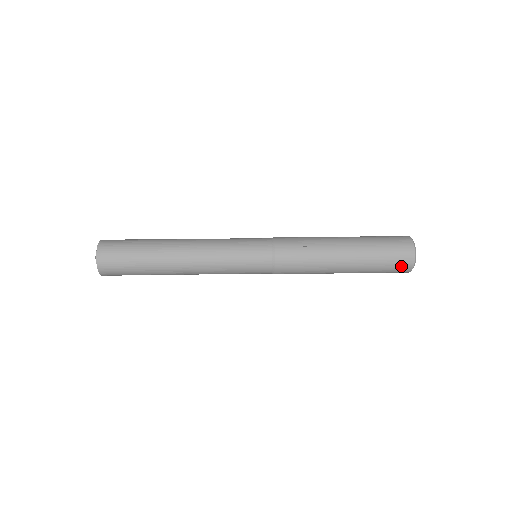
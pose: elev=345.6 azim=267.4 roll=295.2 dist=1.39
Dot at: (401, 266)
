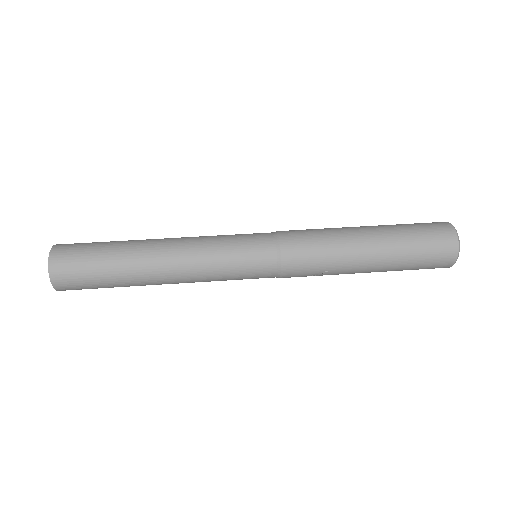
Dot at: occluded
